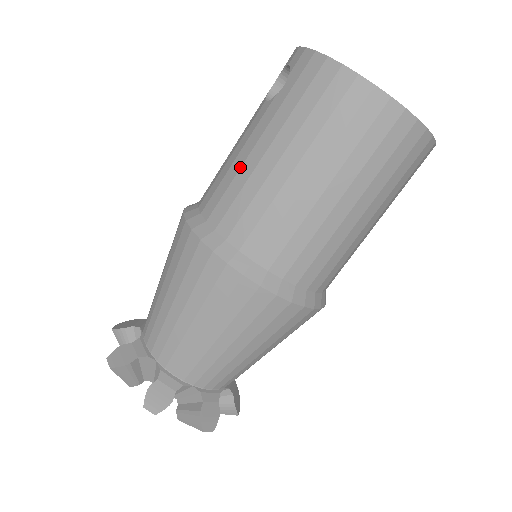
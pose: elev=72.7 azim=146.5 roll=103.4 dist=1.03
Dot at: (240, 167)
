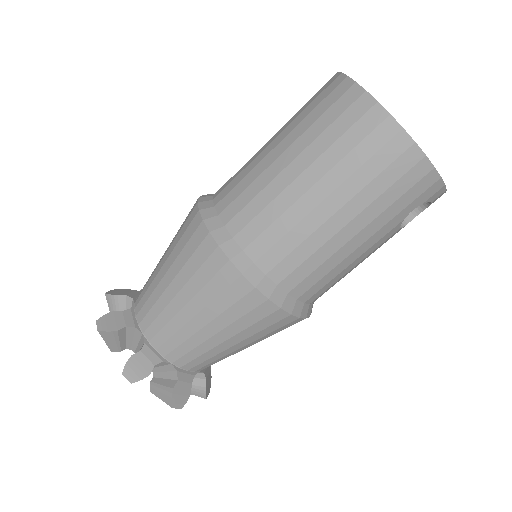
Dot at: occluded
